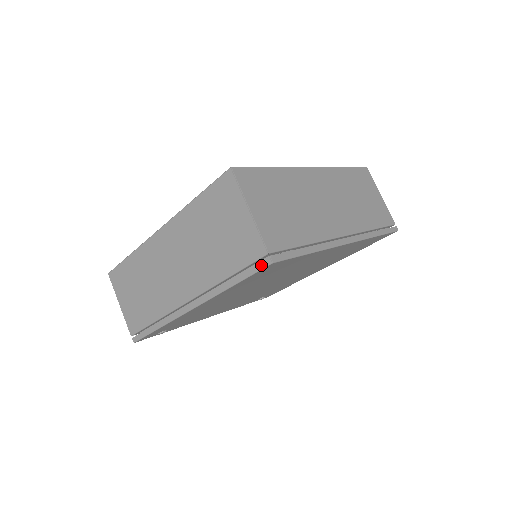
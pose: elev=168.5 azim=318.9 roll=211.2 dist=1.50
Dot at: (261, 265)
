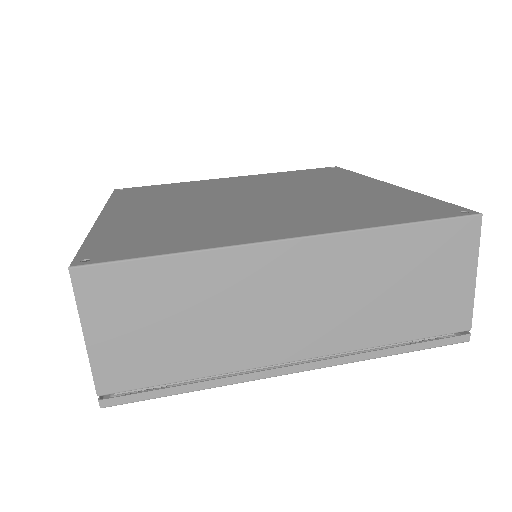
Dot at: occluded
